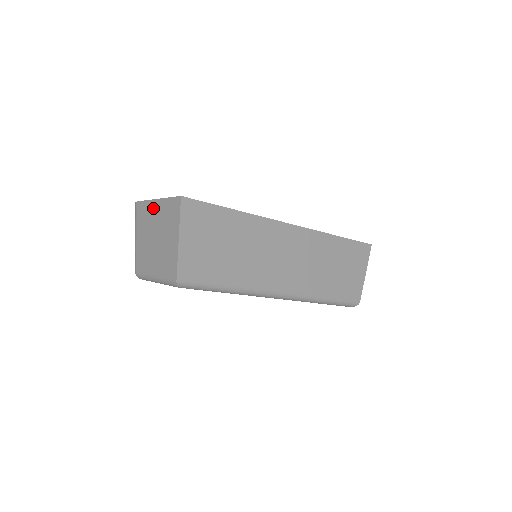
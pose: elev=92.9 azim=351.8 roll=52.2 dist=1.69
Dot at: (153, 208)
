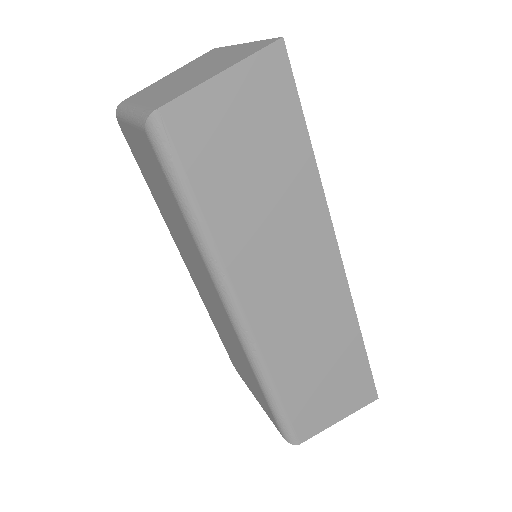
Dot at: (227, 50)
